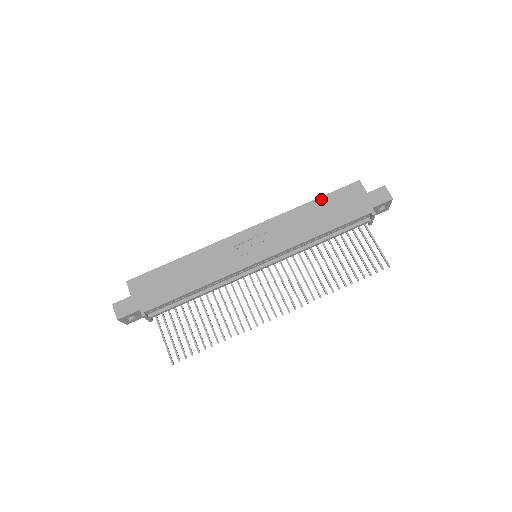
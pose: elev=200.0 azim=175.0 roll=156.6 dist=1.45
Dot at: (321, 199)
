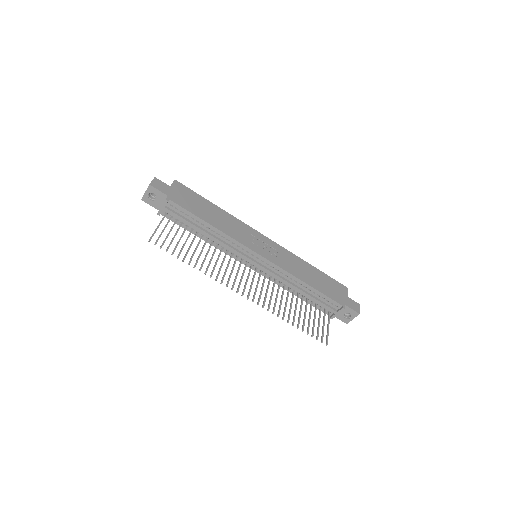
Dot at: (320, 272)
